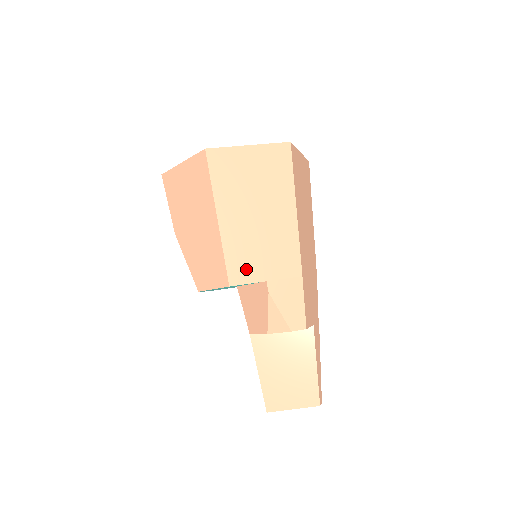
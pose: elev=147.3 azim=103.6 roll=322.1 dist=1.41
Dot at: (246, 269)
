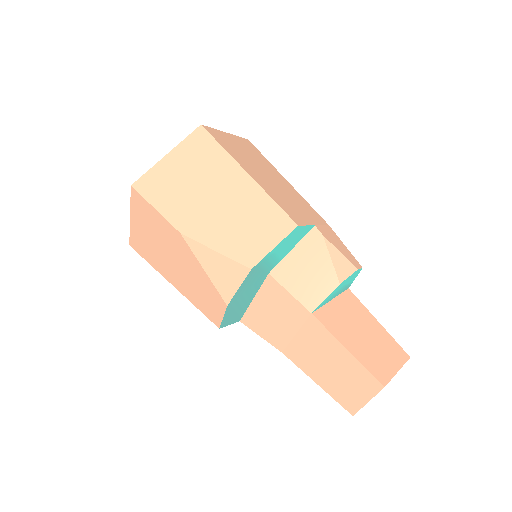
Dot at: (296, 214)
